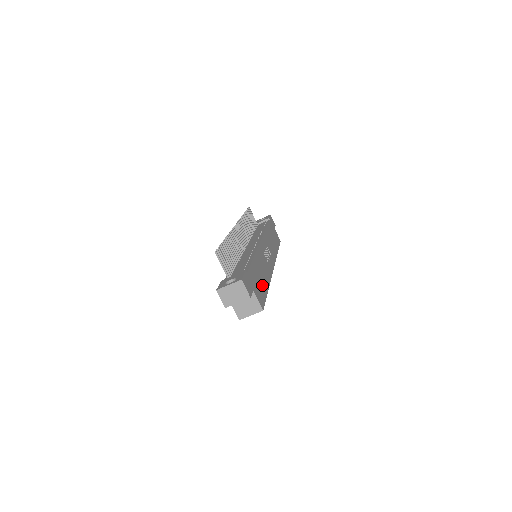
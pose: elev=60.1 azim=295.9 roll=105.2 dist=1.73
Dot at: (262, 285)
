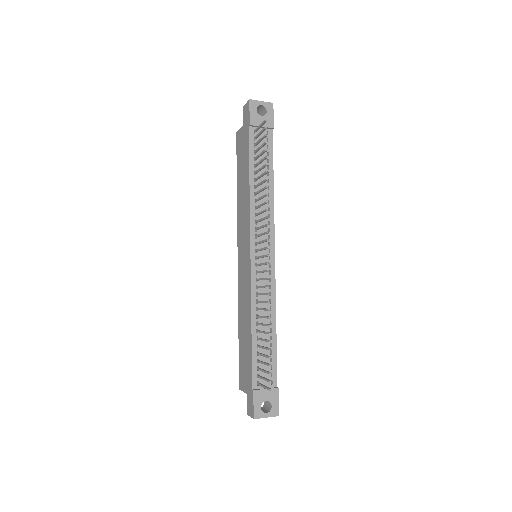
Dot at: occluded
